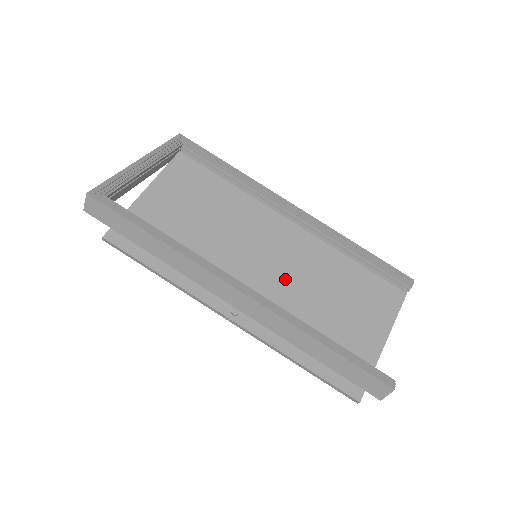
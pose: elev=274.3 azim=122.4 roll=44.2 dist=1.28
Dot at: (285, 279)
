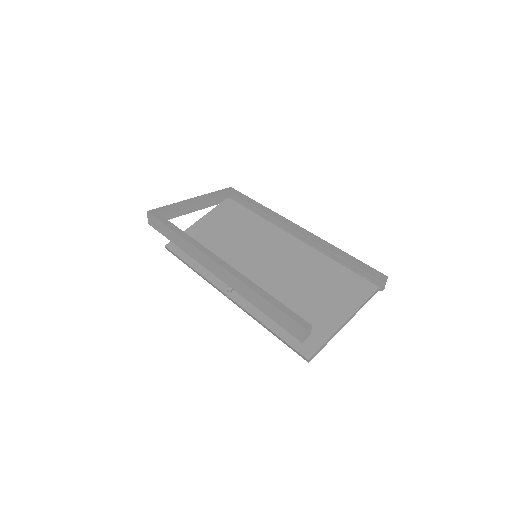
Dot at: (275, 273)
